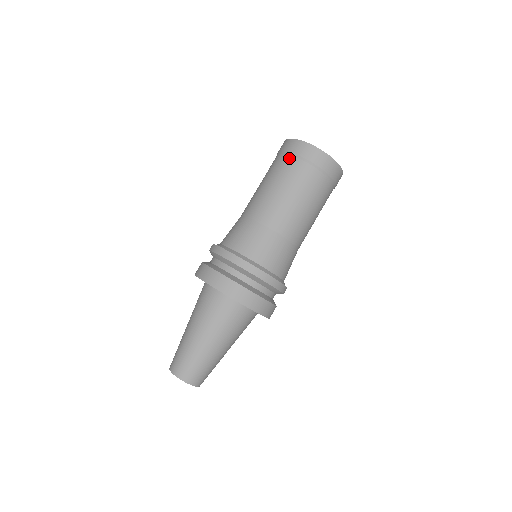
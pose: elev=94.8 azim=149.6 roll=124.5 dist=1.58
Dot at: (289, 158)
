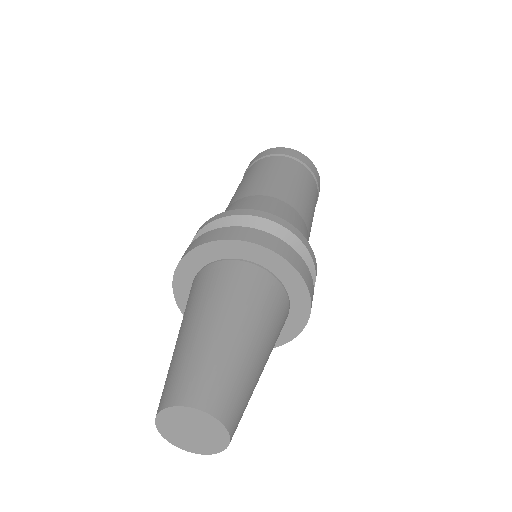
Dot at: (294, 161)
